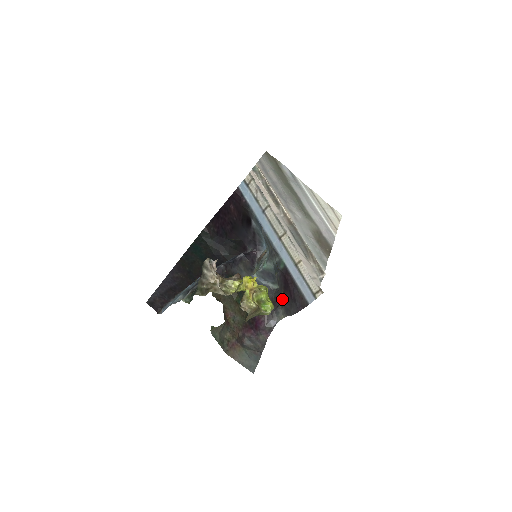
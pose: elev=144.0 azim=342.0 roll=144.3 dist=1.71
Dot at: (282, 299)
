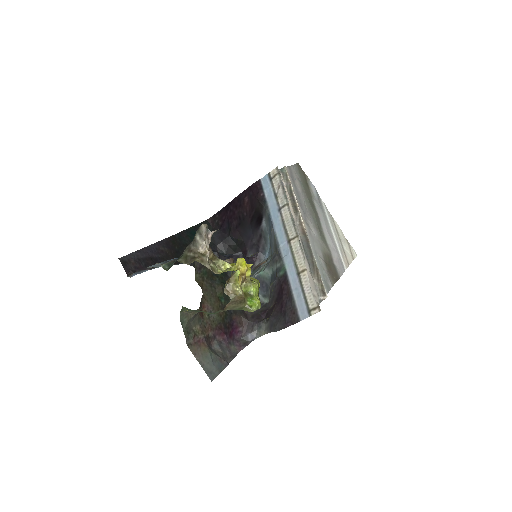
Dot at: (269, 313)
